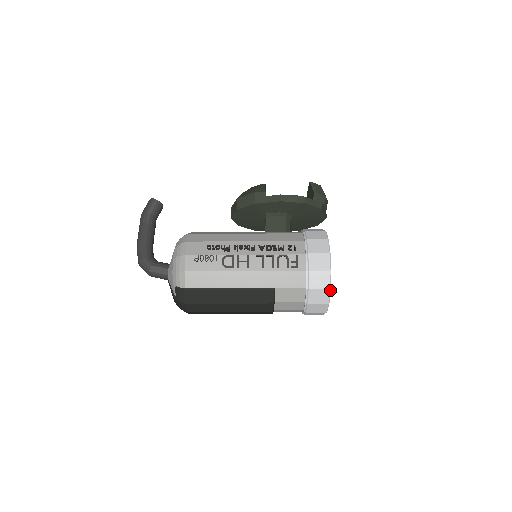
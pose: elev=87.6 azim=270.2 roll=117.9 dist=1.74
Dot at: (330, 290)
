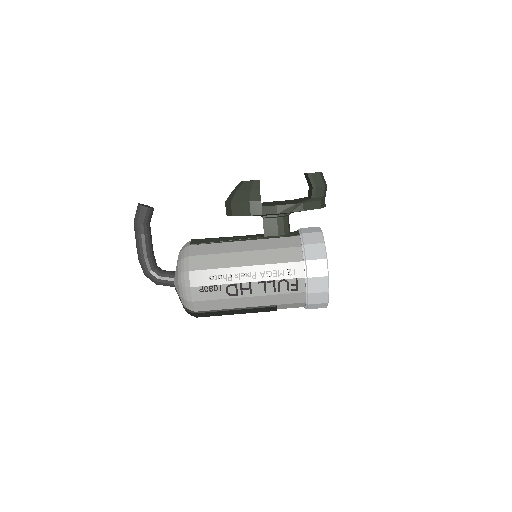
Dot at: occluded
